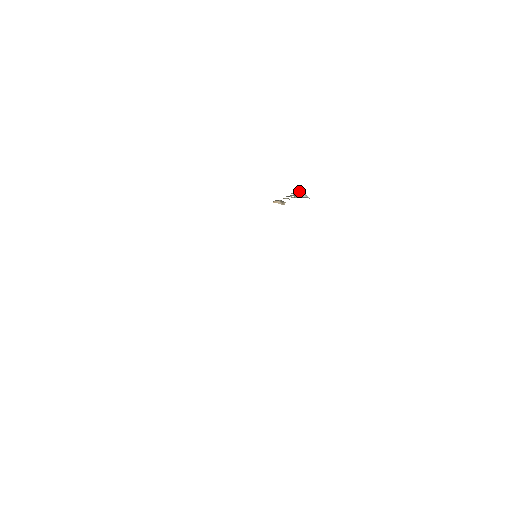
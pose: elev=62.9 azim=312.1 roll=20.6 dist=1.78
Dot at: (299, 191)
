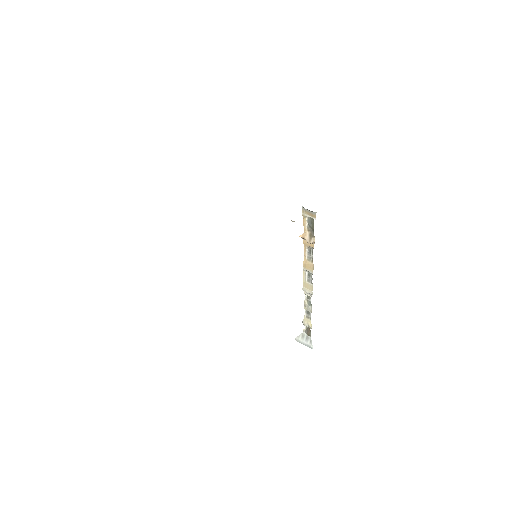
Dot at: (307, 329)
